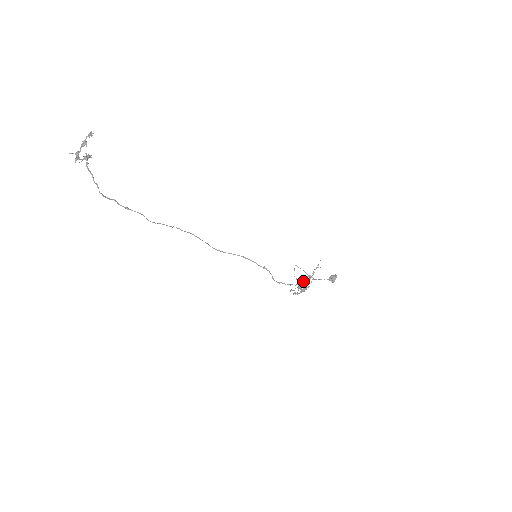
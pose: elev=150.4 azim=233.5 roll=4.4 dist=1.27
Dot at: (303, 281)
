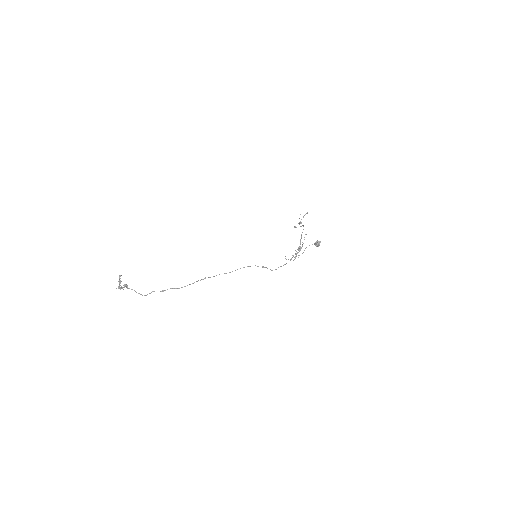
Dot at: occluded
